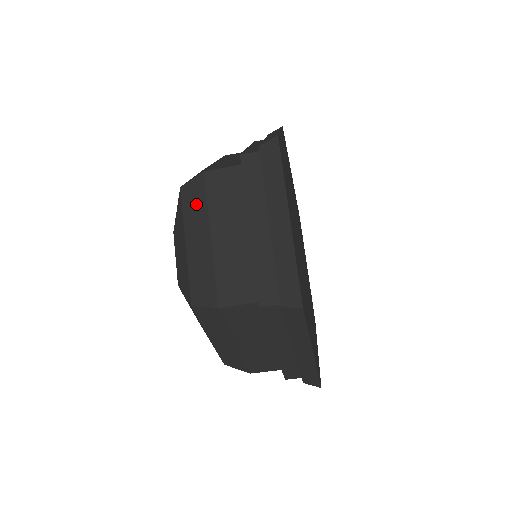
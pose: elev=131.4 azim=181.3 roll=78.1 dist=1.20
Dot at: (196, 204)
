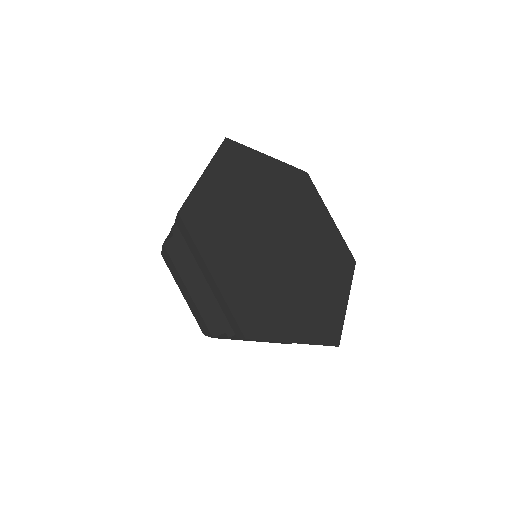
Dot at: occluded
